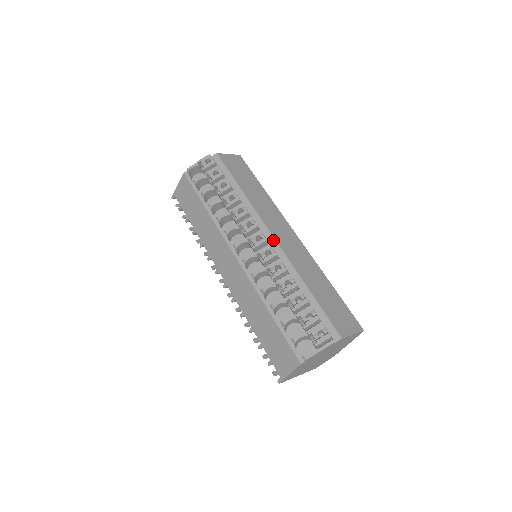
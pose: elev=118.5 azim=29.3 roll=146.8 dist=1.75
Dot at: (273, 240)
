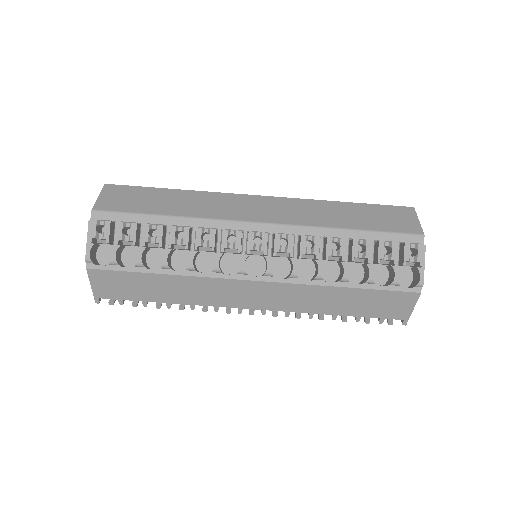
Dot at: (266, 226)
